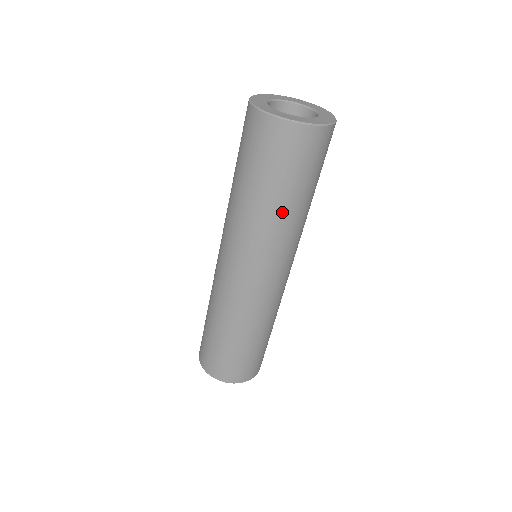
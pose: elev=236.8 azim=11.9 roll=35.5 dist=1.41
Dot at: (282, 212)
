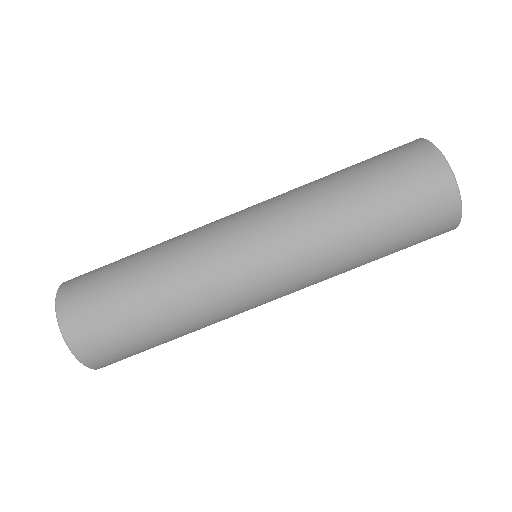
Dot at: (353, 228)
